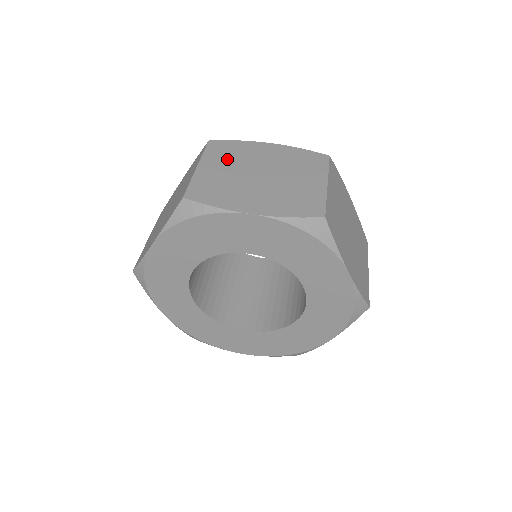
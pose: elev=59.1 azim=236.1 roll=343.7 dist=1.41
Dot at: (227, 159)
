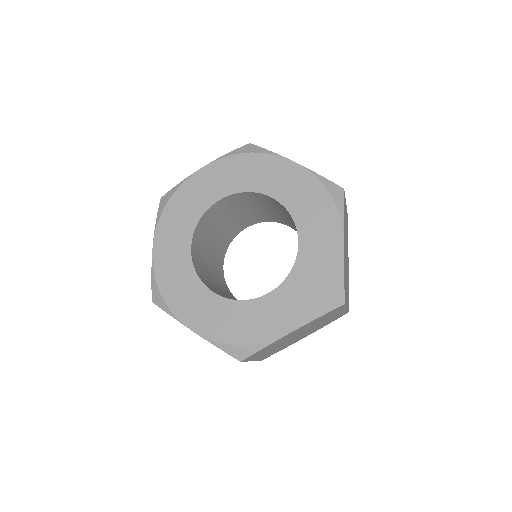
Dot at: occluded
